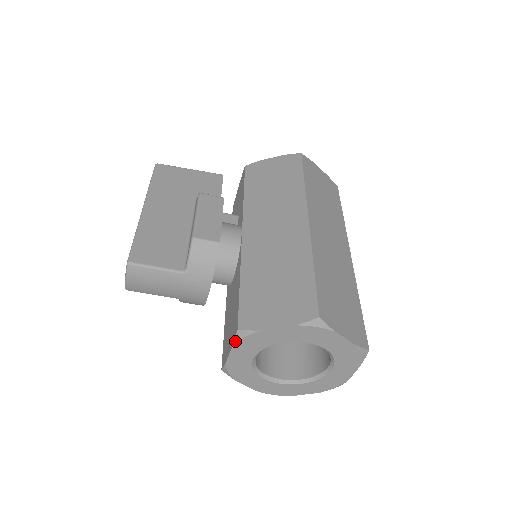
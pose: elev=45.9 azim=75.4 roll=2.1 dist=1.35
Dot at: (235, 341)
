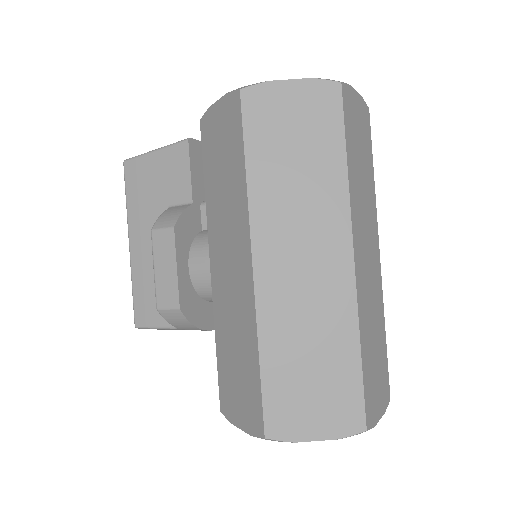
Dot at: occluded
